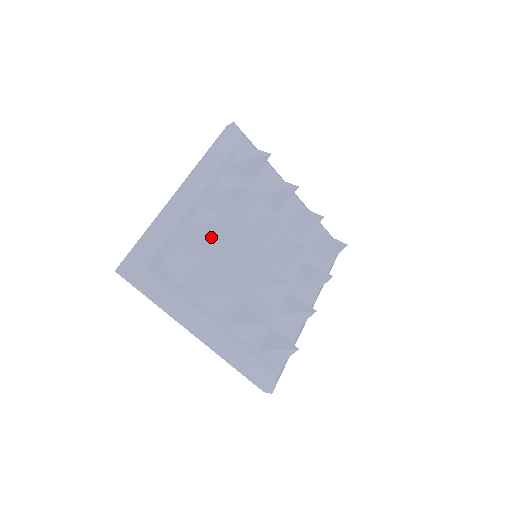
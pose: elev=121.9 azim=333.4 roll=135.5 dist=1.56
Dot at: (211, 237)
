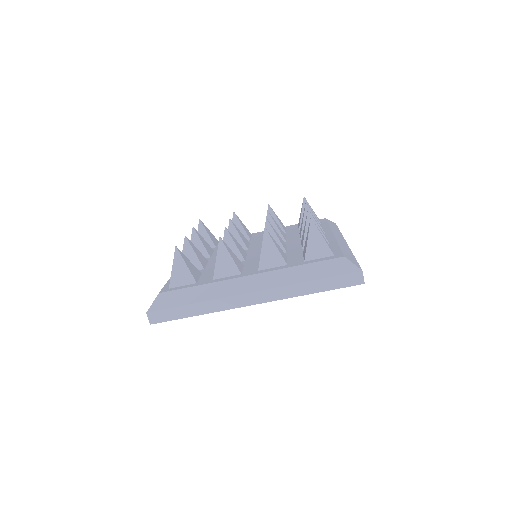
Dot at: (195, 259)
